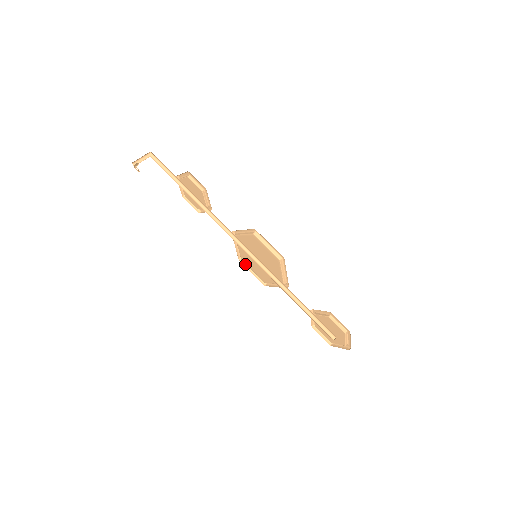
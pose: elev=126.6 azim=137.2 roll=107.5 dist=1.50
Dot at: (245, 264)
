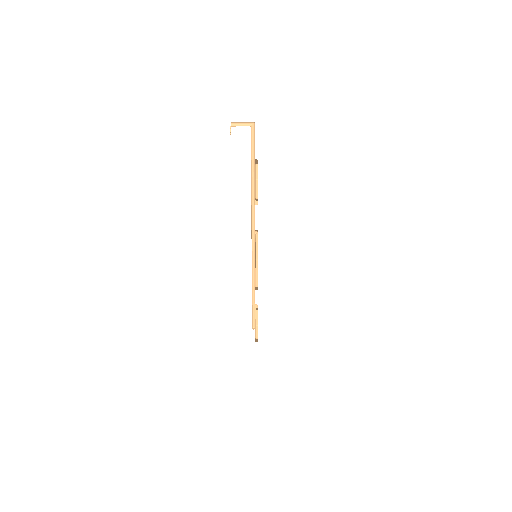
Dot at: occluded
